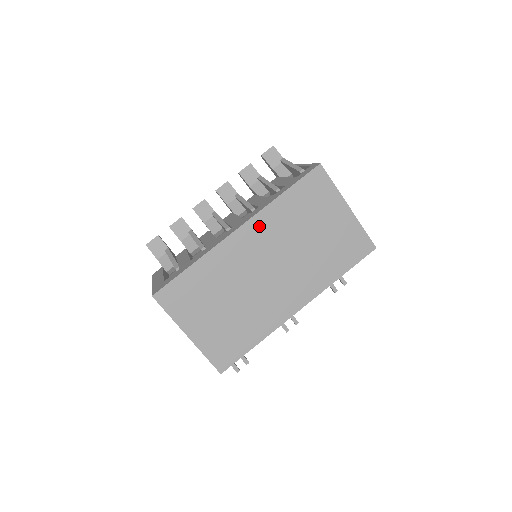
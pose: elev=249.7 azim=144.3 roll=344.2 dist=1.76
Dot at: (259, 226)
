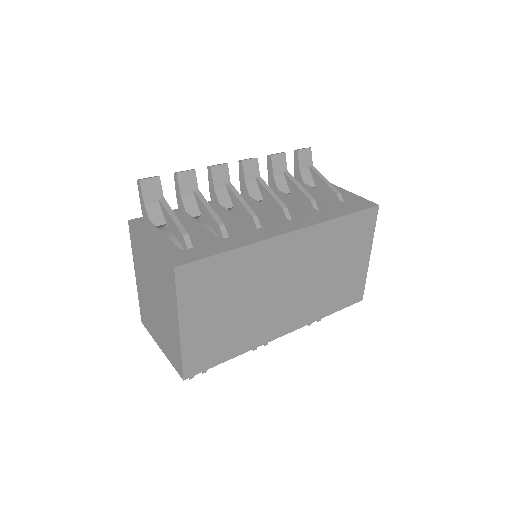
Dot at: (308, 238)
